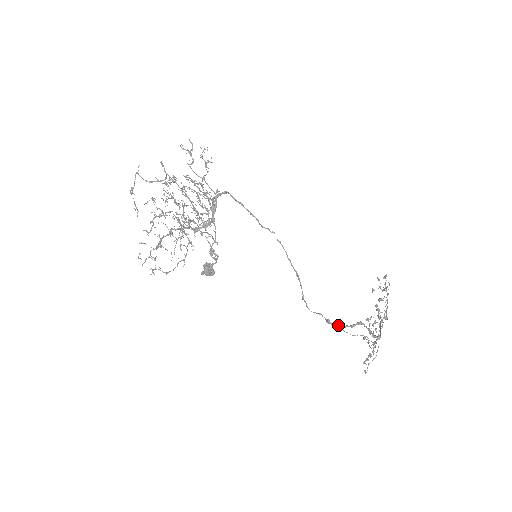
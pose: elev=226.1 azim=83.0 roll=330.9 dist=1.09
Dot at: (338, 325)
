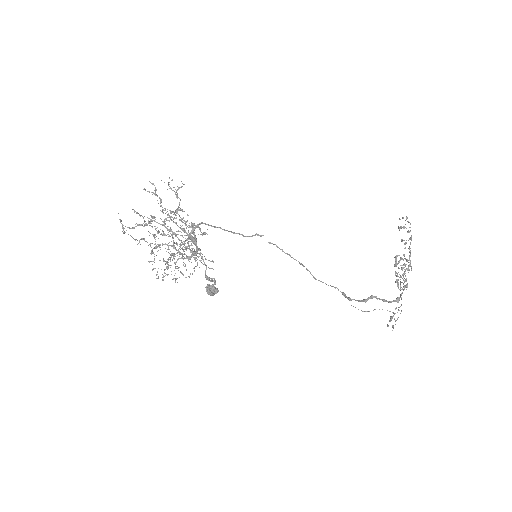
Dot at: (352, 299)
